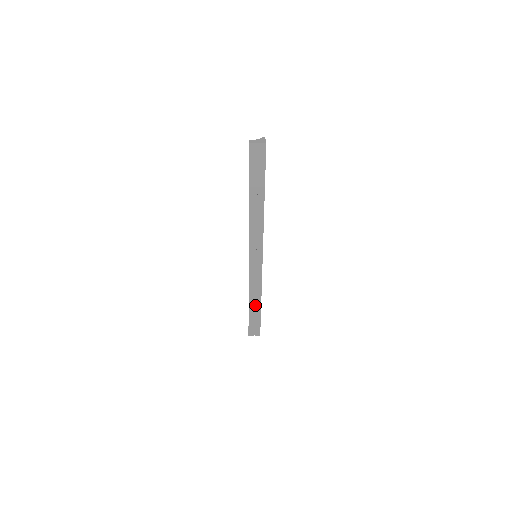
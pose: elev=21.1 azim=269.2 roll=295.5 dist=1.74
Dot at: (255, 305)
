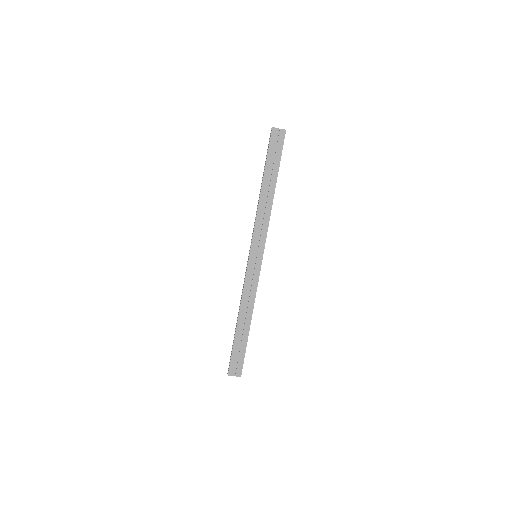
Dot at: (244, 325)
